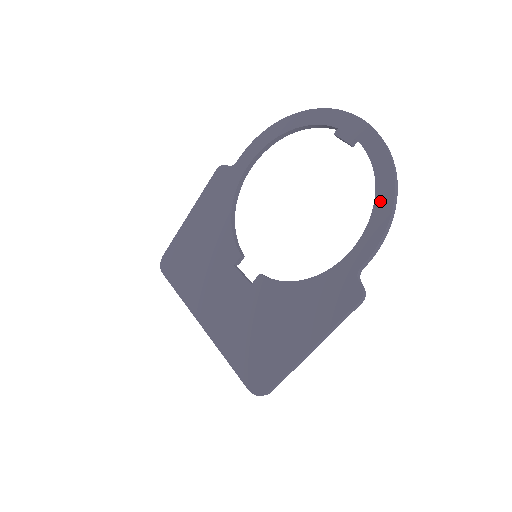
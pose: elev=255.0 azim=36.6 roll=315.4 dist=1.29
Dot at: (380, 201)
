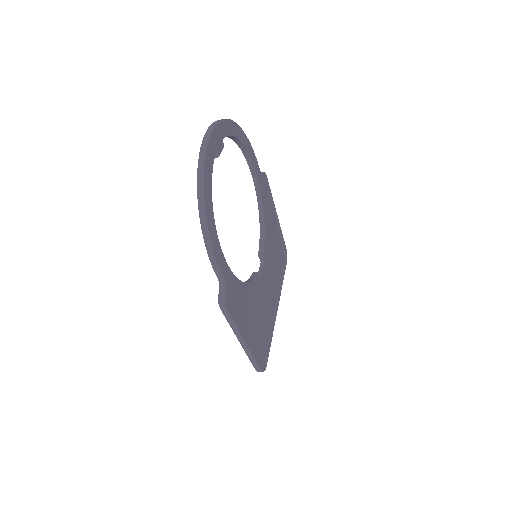
Dot at: occluded
